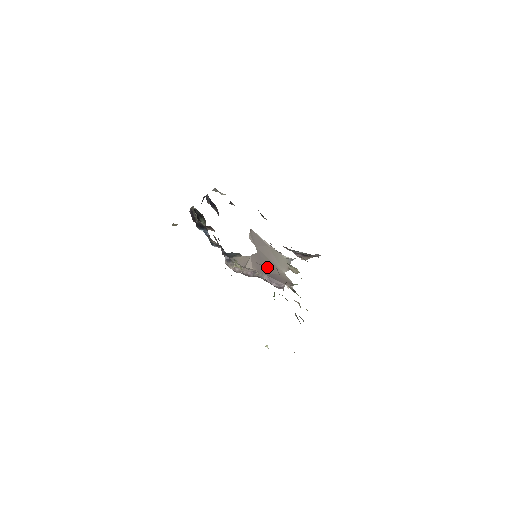
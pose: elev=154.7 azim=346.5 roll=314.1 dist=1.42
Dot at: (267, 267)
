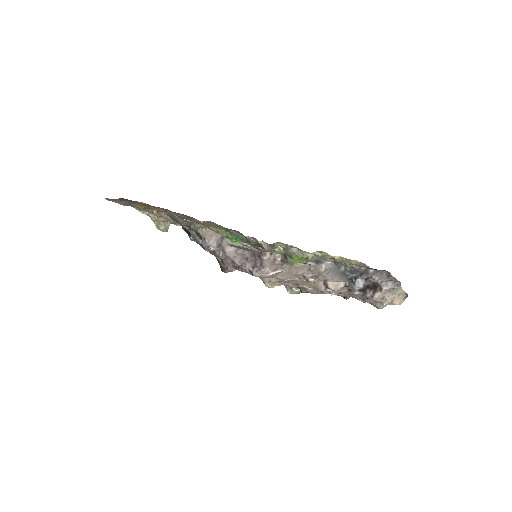
Dot at: occluded
